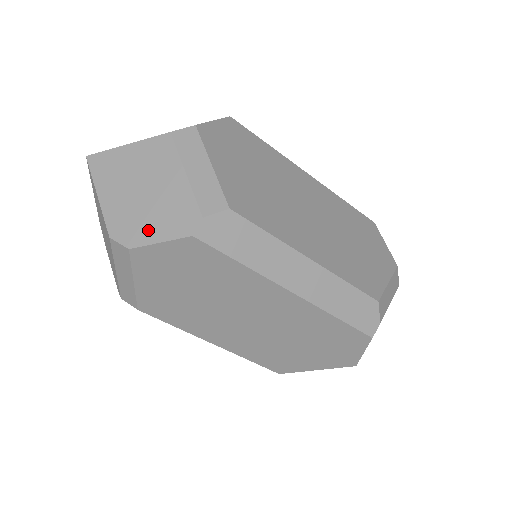
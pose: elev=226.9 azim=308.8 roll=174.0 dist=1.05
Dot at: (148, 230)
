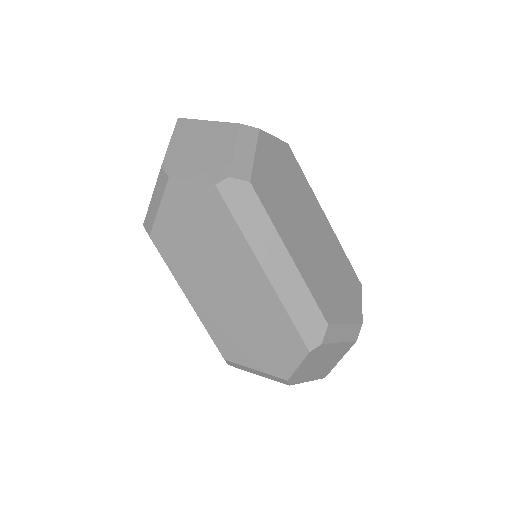
Dot at: (189, 171)
